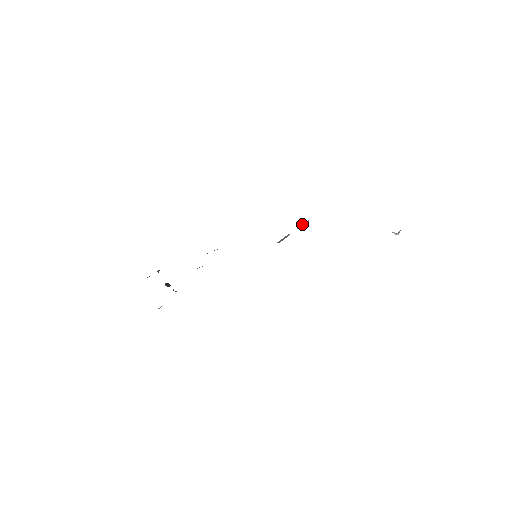
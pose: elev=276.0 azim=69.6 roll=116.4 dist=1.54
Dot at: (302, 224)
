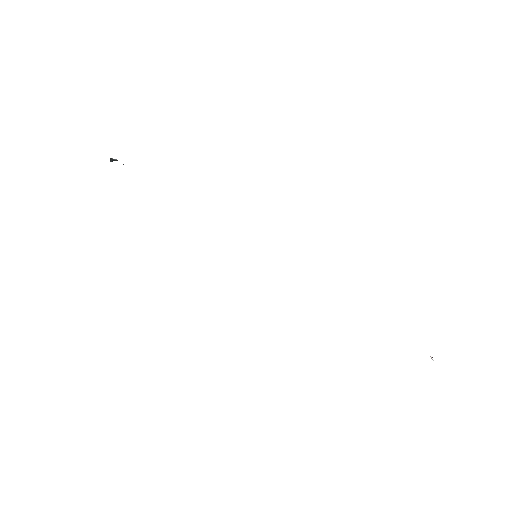
Dot at: occluded
